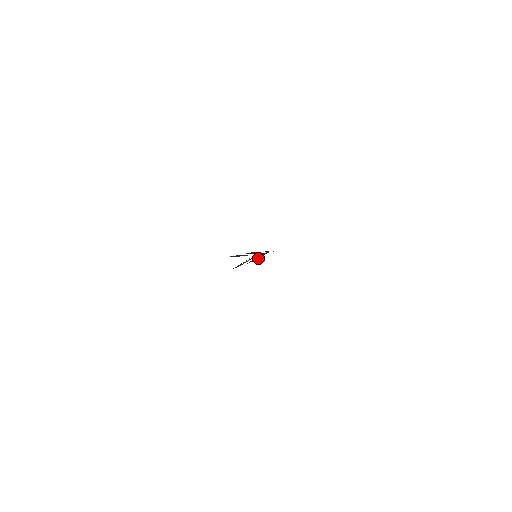
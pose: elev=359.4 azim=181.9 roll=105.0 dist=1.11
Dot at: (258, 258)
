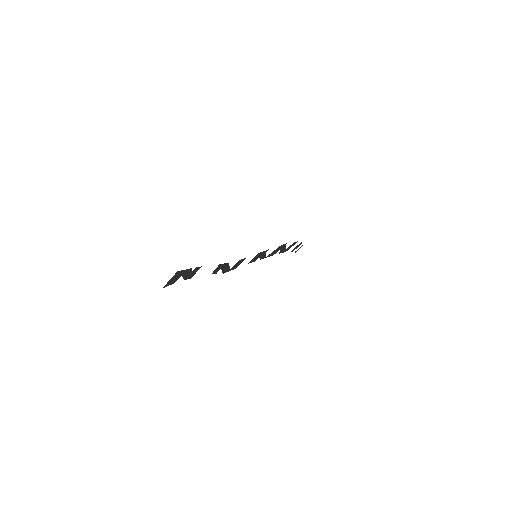
Dot at: (265, 255)
